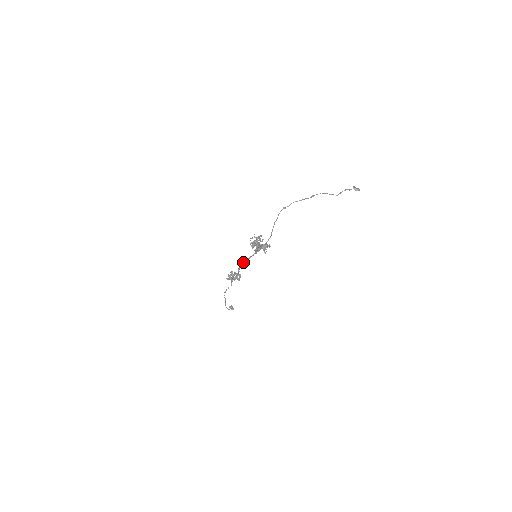
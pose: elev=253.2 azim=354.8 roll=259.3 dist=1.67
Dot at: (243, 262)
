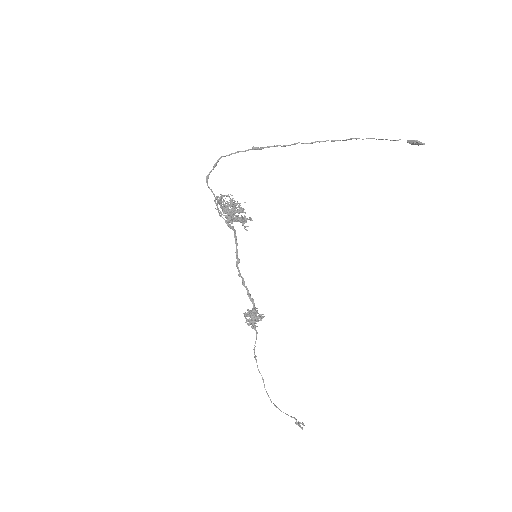
Dot at: (236, 263)
